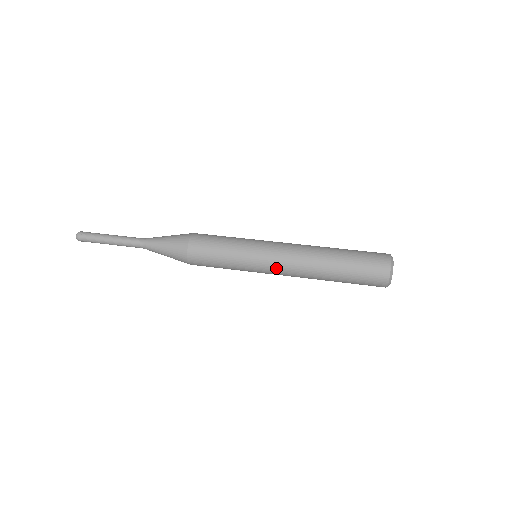
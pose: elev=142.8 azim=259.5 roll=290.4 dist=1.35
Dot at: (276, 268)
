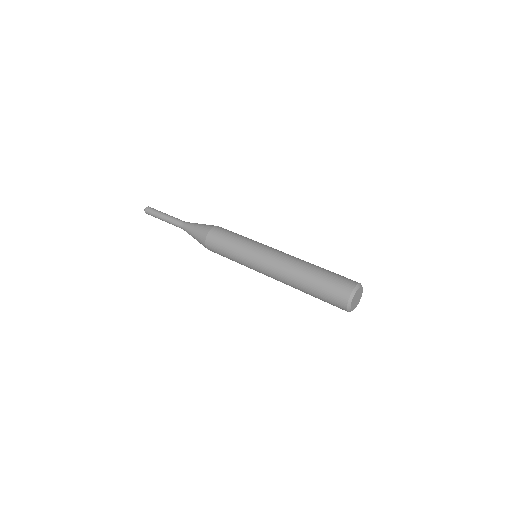
Dot at: (263, 271)
